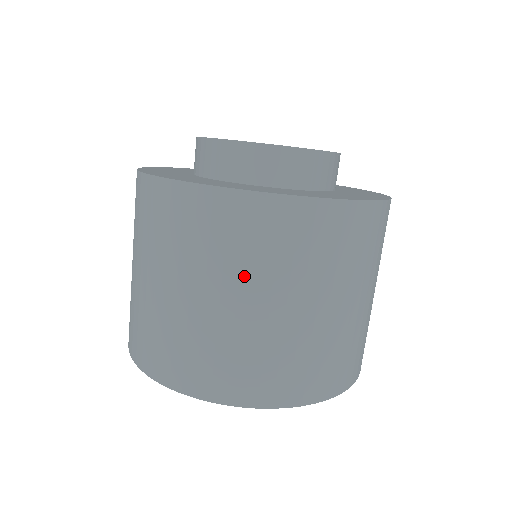
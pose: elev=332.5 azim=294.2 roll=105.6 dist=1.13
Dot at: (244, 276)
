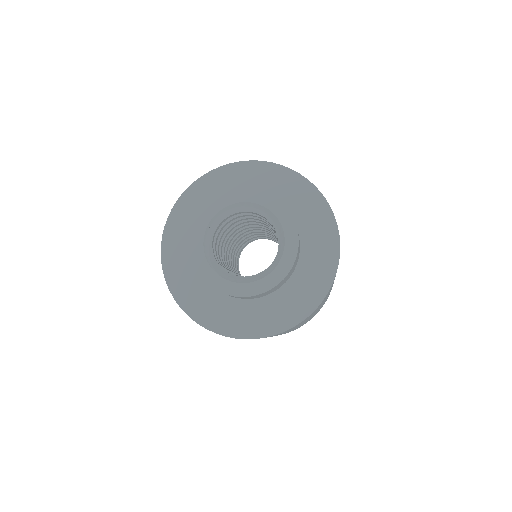
Dot at: occluded
